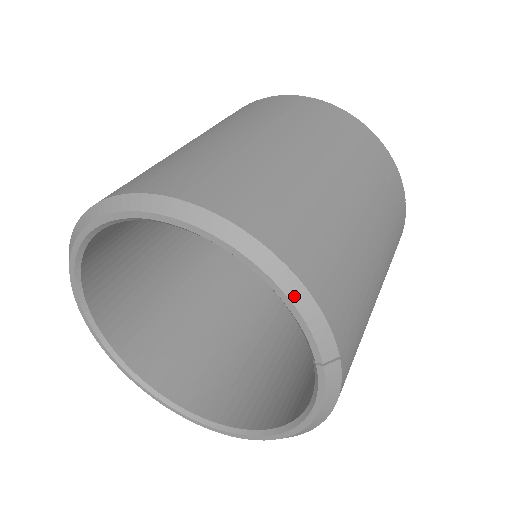
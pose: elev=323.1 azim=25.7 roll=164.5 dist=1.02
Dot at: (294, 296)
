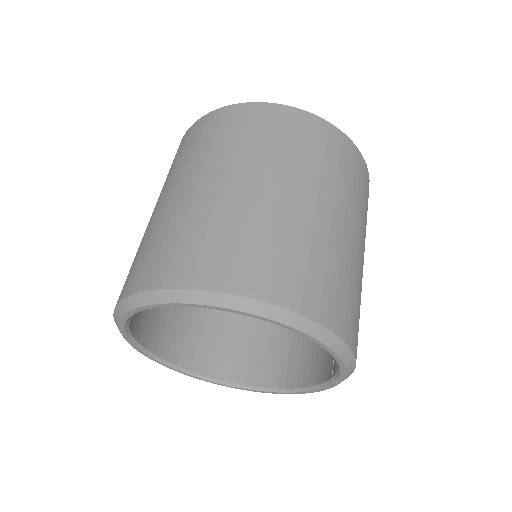
Dot at: (347, 363)
